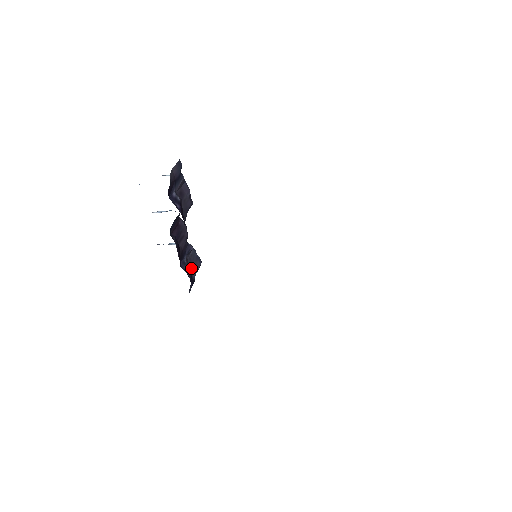
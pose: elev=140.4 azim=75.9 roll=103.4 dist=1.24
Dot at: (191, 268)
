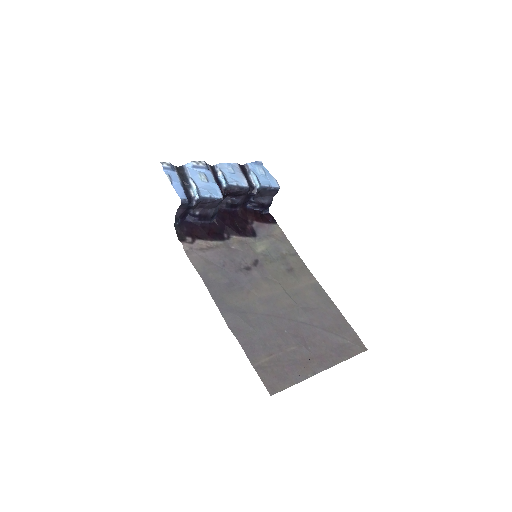
Dot at: (265, 198)
